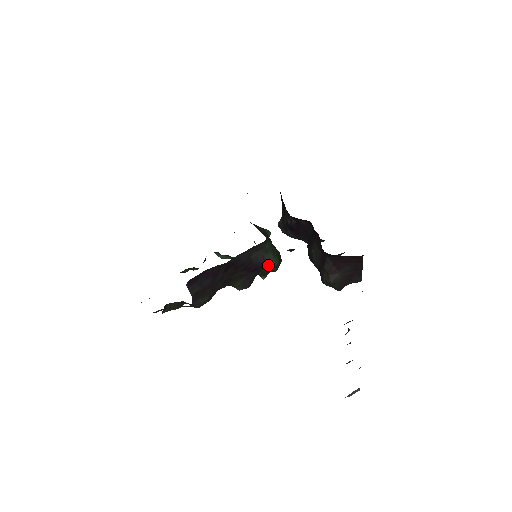
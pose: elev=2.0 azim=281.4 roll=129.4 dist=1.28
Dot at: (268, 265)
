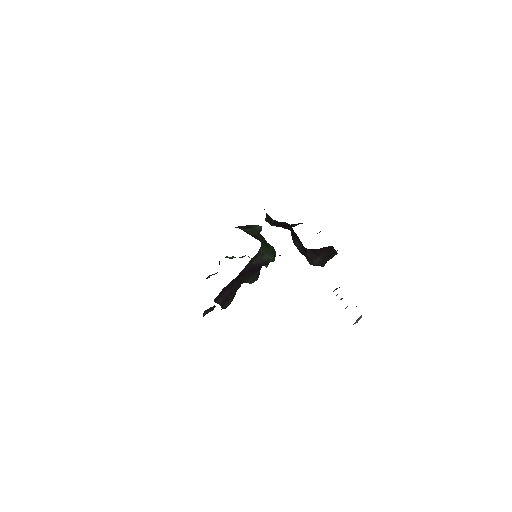
Dot at: (267, 262)
